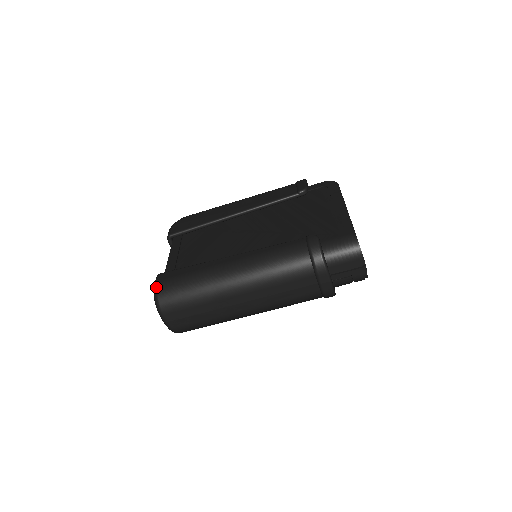
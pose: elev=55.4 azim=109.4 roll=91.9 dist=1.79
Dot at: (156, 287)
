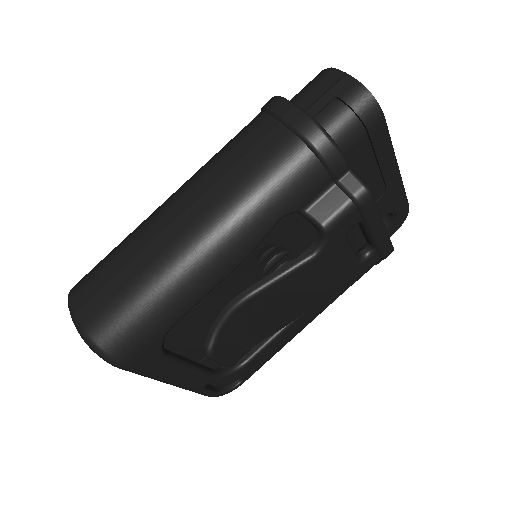
Dot at: occluded
